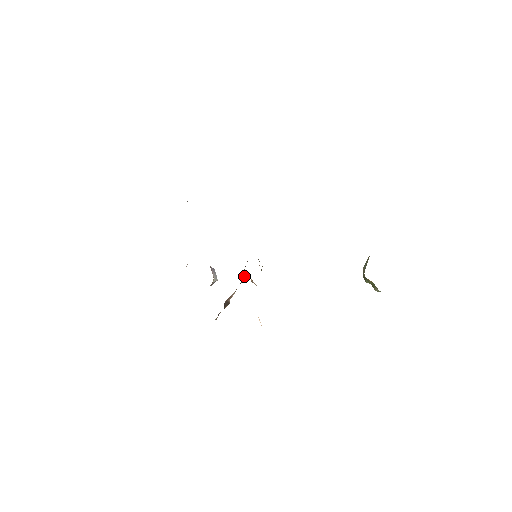
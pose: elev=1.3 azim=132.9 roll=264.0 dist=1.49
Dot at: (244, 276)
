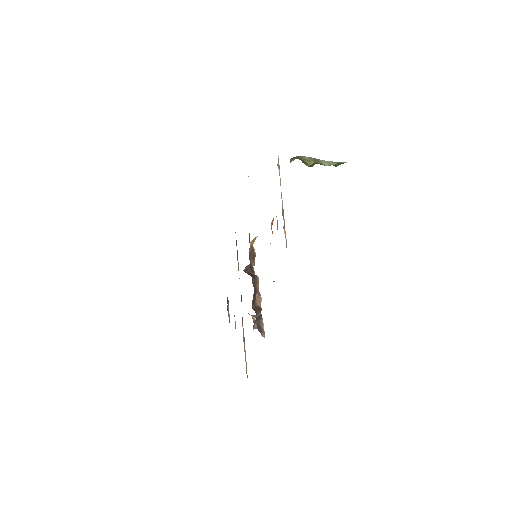
Dot at: (255, 275)
